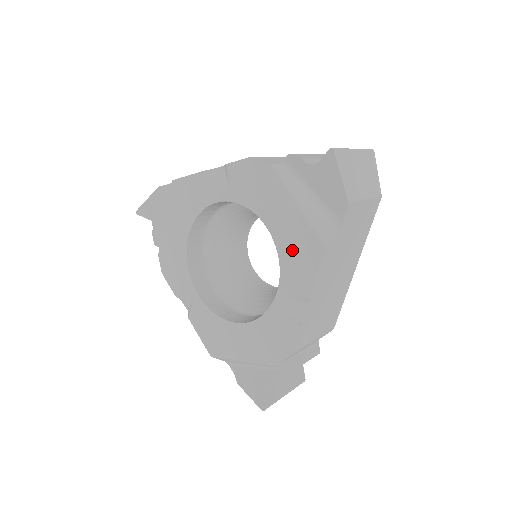
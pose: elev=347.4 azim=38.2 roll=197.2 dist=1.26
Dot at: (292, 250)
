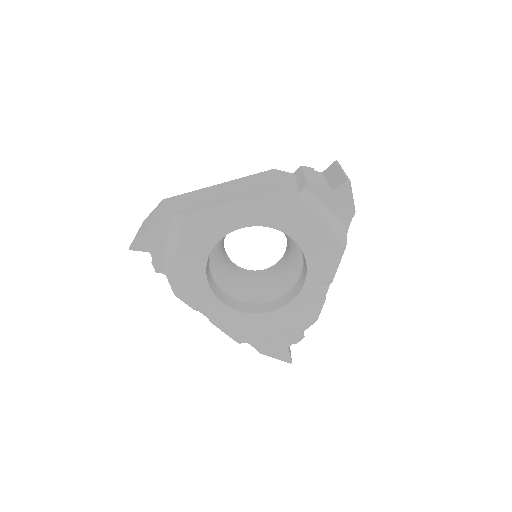
Dot at: (318, 252)
